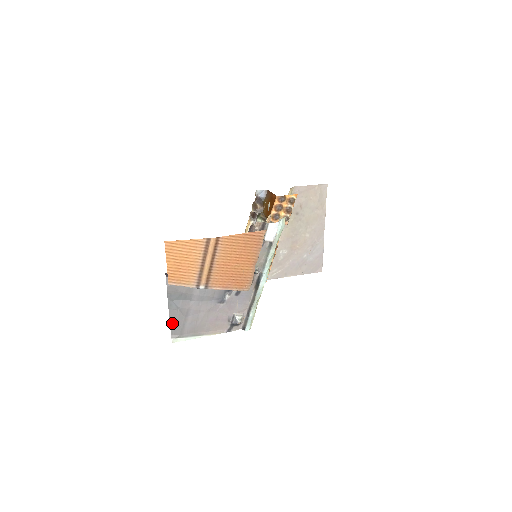
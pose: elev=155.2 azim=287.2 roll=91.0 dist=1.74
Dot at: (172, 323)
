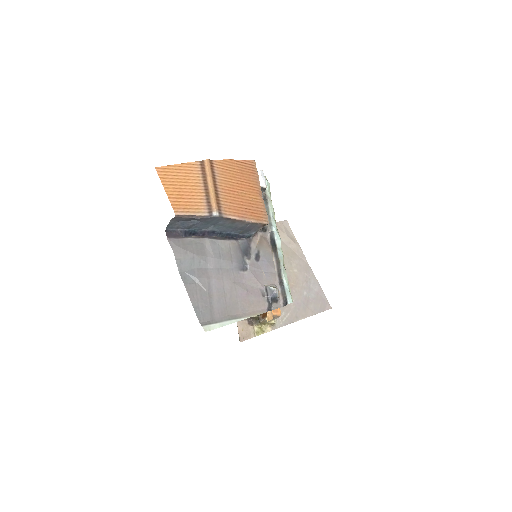
Dot at: (195, 304)
